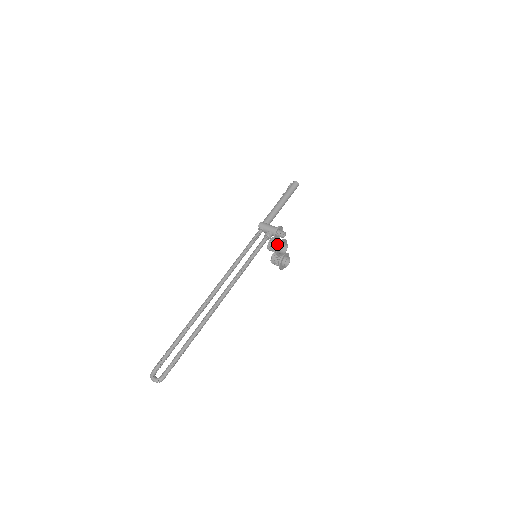
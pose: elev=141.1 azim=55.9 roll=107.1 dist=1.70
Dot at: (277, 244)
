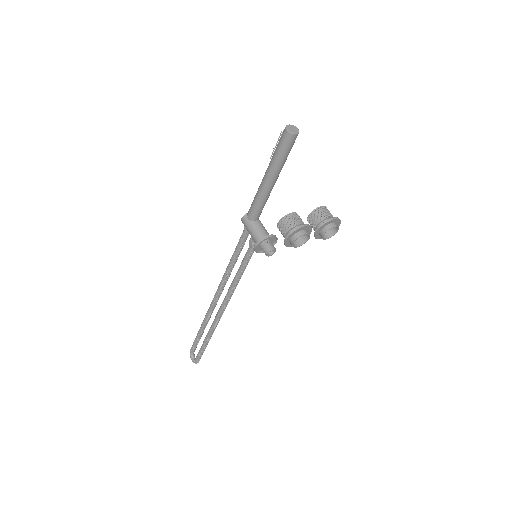
Dot at: occluded
